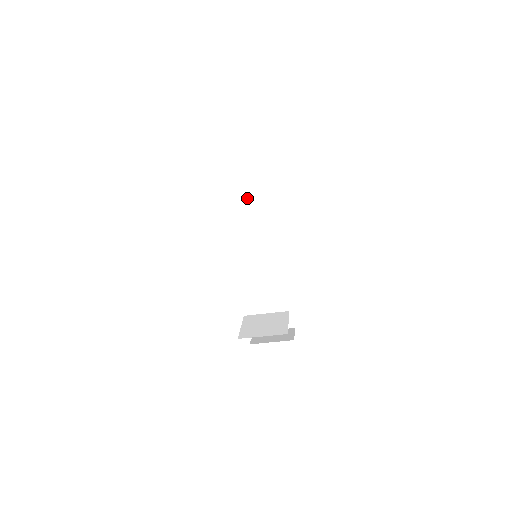
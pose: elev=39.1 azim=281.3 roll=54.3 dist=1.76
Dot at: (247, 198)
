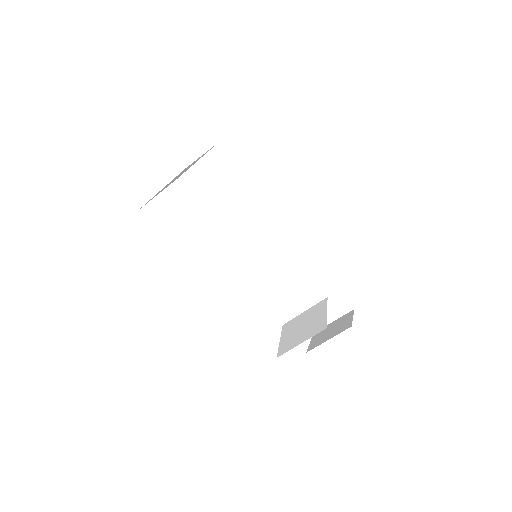
Dot at: (222, 198)
